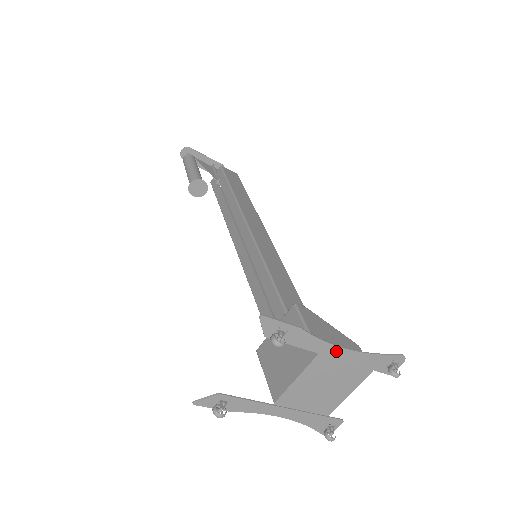
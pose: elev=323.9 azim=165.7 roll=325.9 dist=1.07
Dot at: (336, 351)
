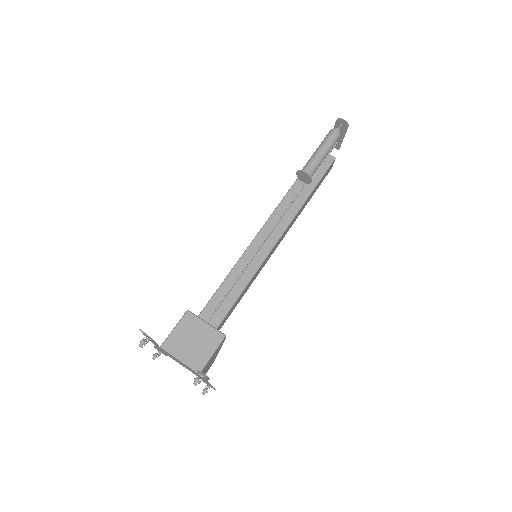
Dot at: (204, 379)
